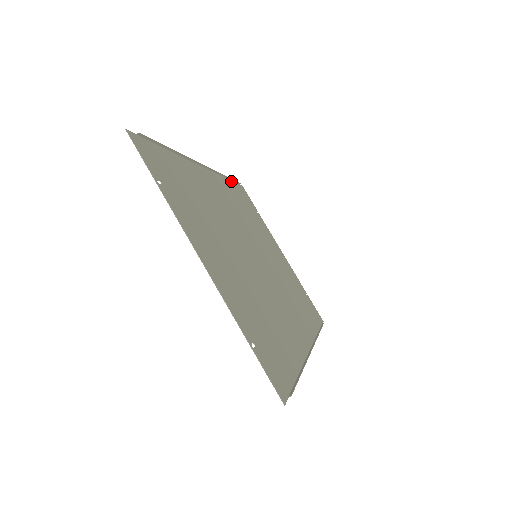
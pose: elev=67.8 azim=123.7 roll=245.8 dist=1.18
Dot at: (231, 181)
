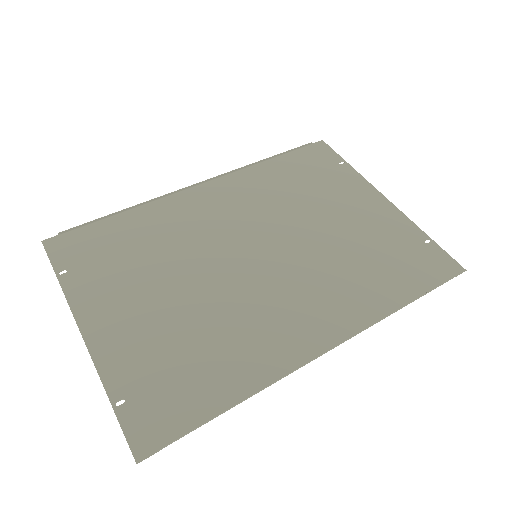
Dot at: (281, 156)
